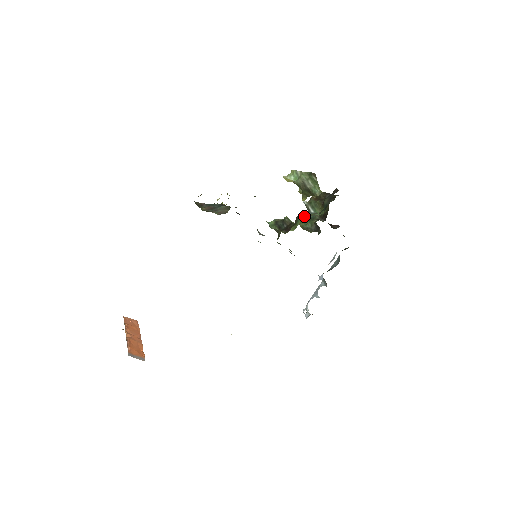
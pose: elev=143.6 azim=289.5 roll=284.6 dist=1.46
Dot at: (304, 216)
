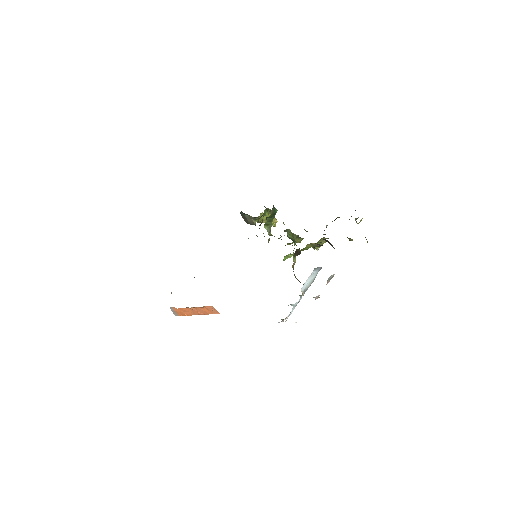
Dot at: occluded
